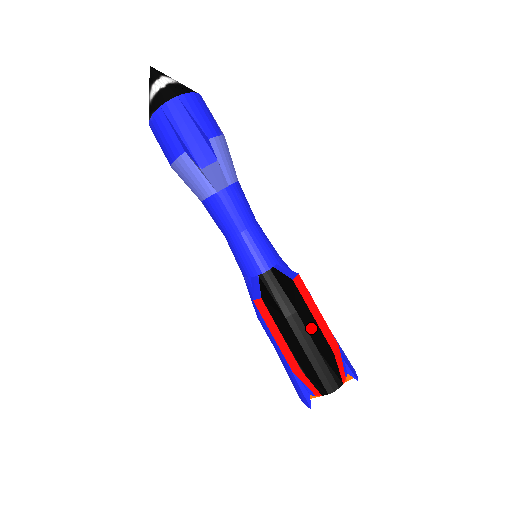
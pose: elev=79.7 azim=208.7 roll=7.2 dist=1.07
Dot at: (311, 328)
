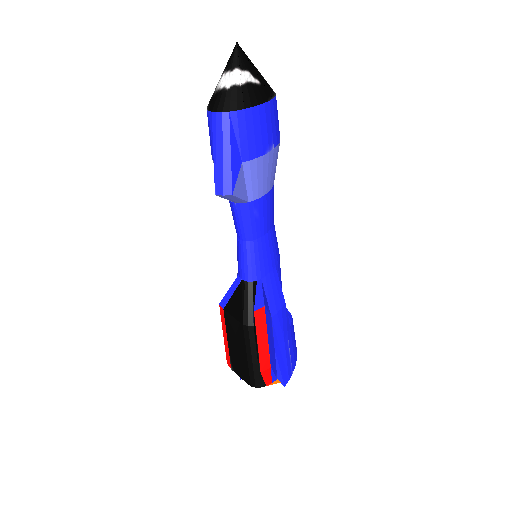
Dot at: (256, 344)
